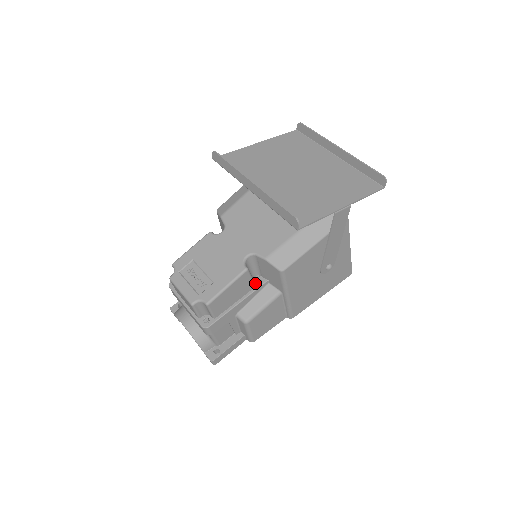
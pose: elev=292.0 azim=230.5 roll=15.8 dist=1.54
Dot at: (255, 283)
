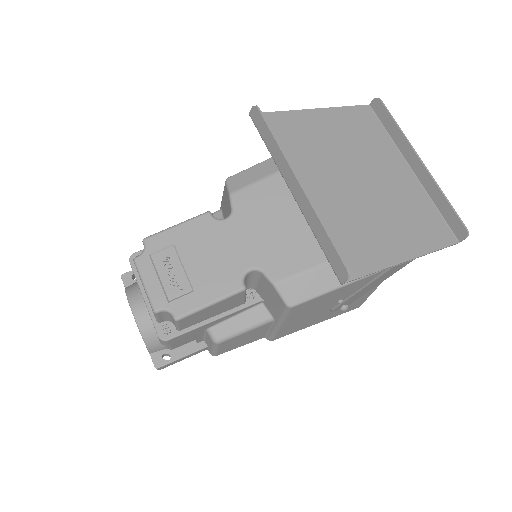
Dot at: occluded
